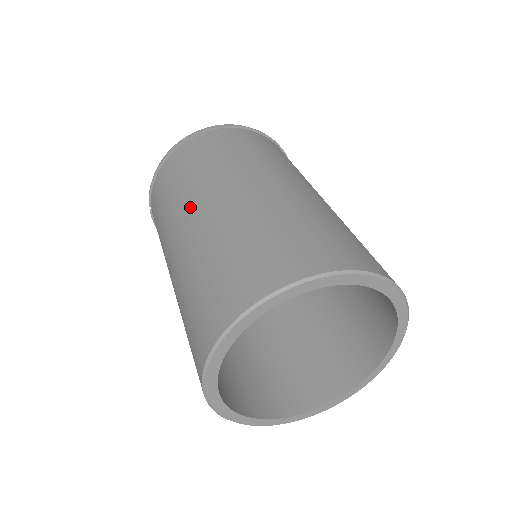
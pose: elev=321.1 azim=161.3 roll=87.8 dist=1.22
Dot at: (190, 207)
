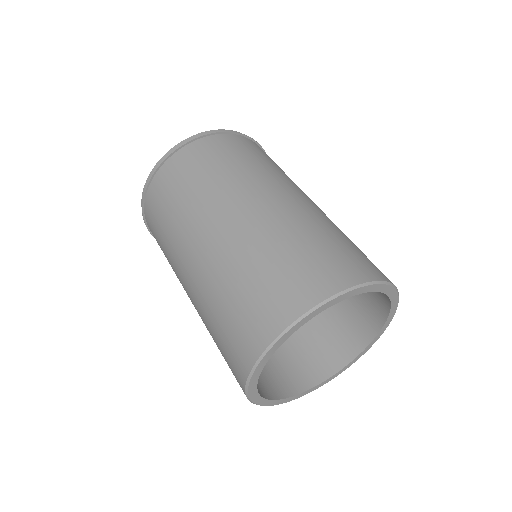
Dot at: occluded
